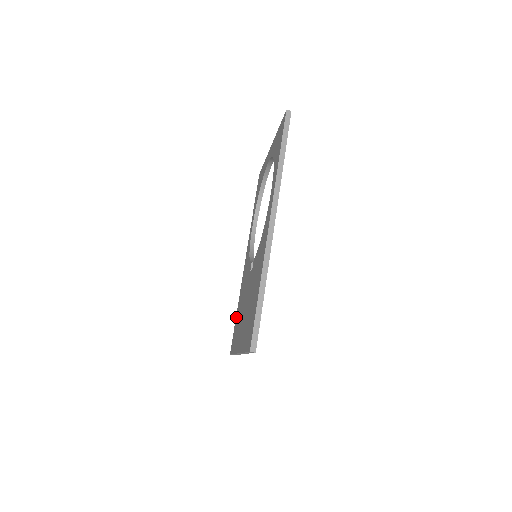
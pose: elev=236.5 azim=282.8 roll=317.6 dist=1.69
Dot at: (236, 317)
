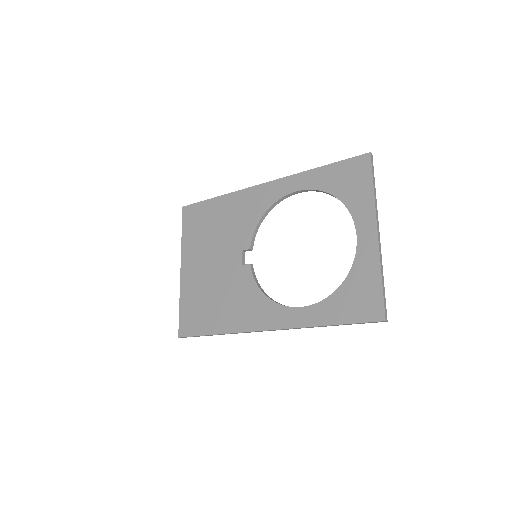
Dot at: (210, 203)
